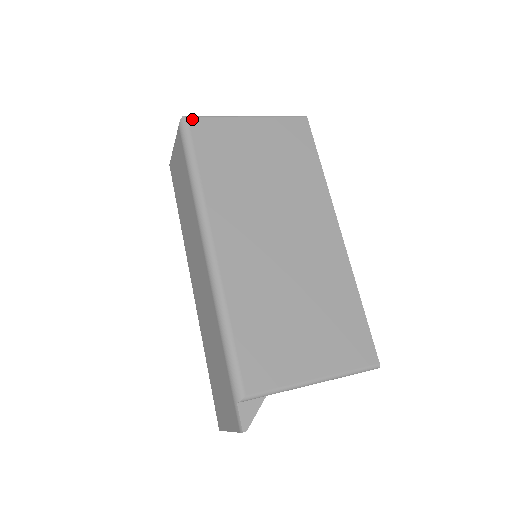
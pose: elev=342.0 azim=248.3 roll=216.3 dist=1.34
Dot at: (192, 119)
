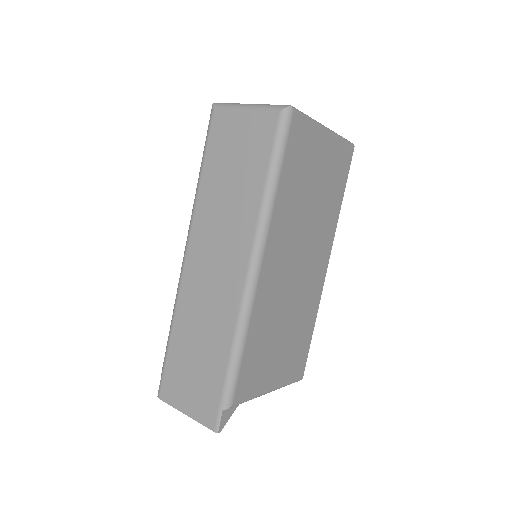
Dot at: (296, 114)
